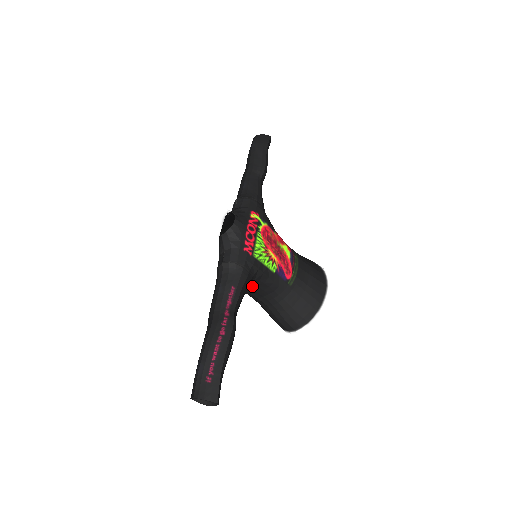
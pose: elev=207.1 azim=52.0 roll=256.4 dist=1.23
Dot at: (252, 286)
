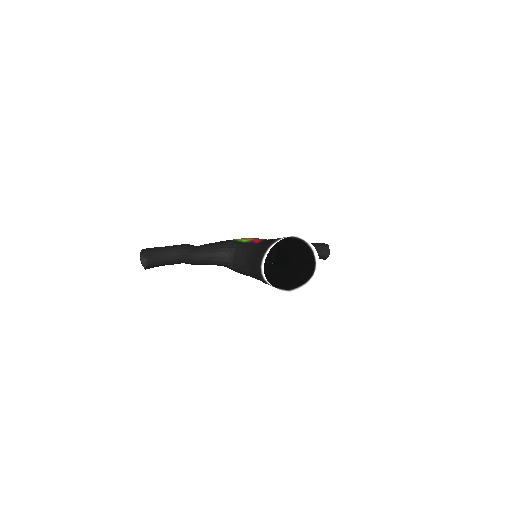
Dot at: (234, 256)
